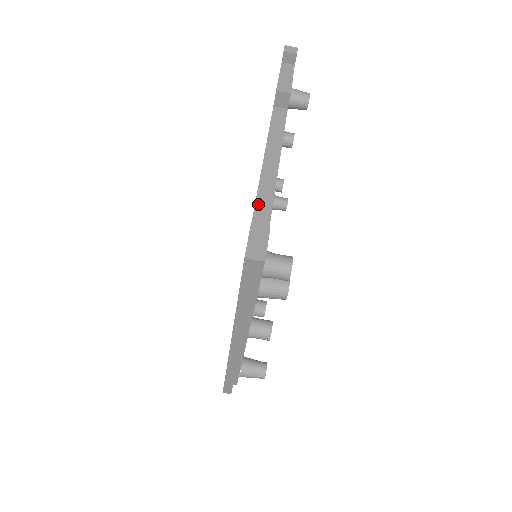
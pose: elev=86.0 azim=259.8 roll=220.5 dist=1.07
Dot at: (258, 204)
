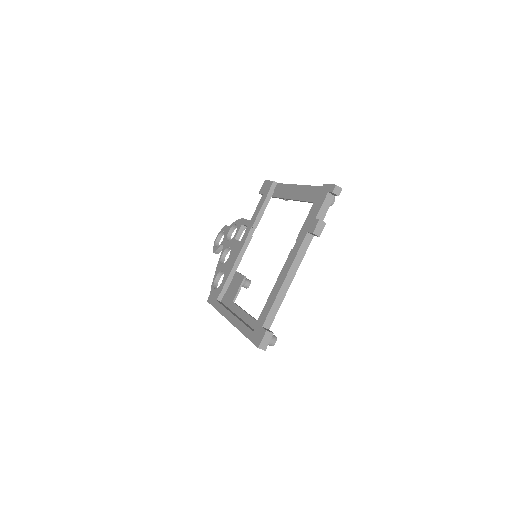
Dot at: (273, 307)
